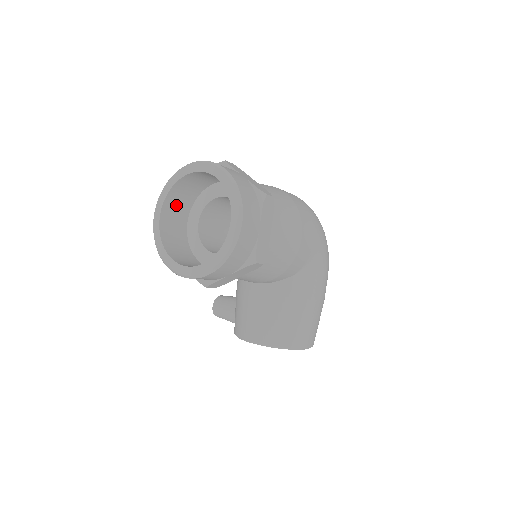
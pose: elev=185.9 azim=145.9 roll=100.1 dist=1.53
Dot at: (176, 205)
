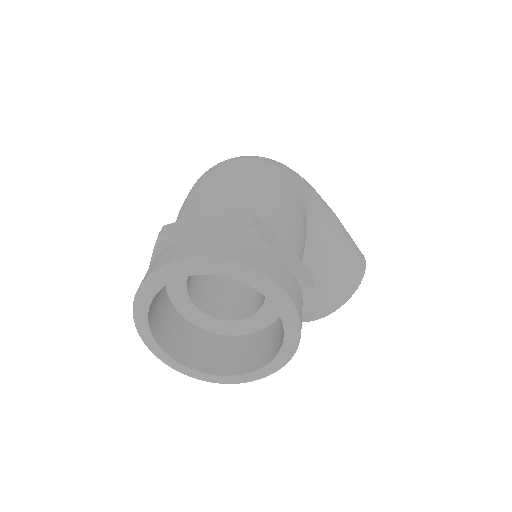
Dot at: (164, 325)
